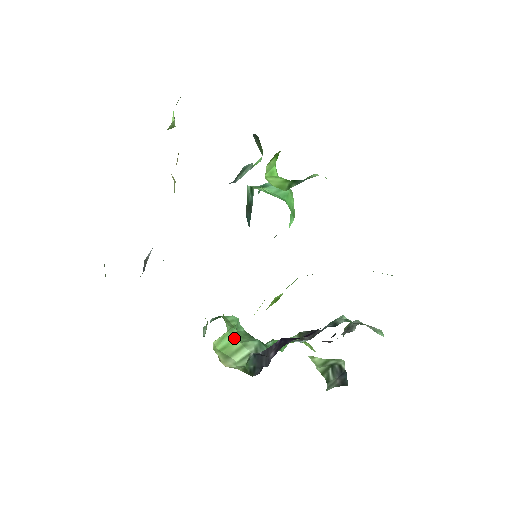
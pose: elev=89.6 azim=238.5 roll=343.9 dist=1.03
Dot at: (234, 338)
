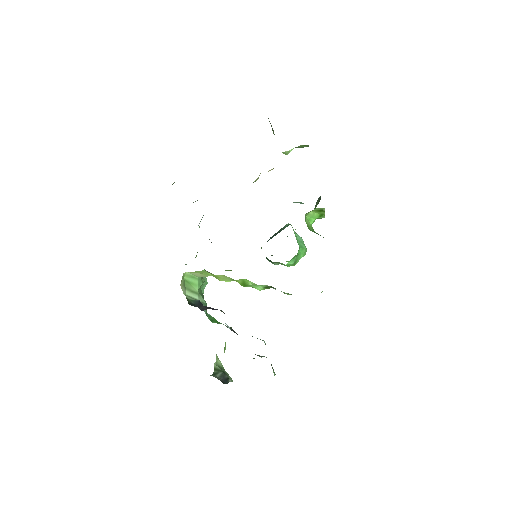
Dot at: (197, 284)
